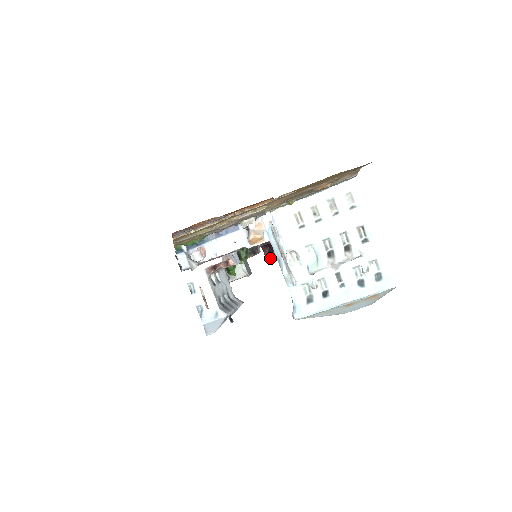
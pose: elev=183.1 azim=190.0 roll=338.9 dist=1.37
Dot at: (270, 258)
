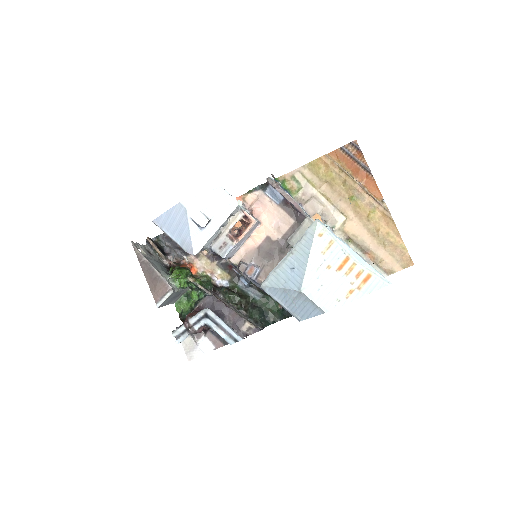
Dot at: (192, 316)
